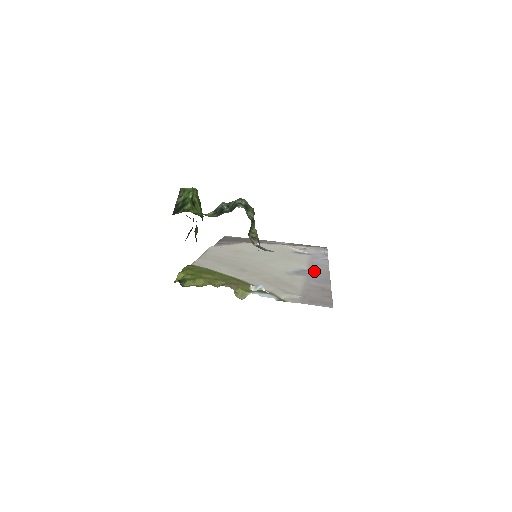
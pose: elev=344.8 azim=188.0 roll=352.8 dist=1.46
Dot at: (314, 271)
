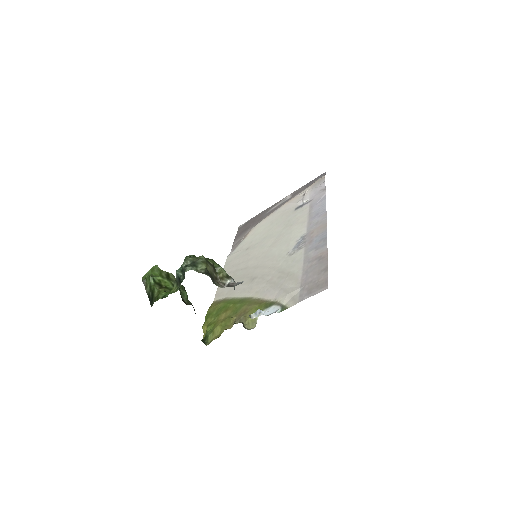
Dot at: (312, 231)
